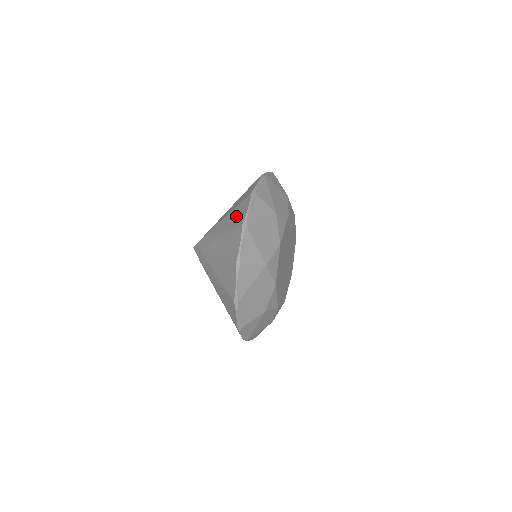
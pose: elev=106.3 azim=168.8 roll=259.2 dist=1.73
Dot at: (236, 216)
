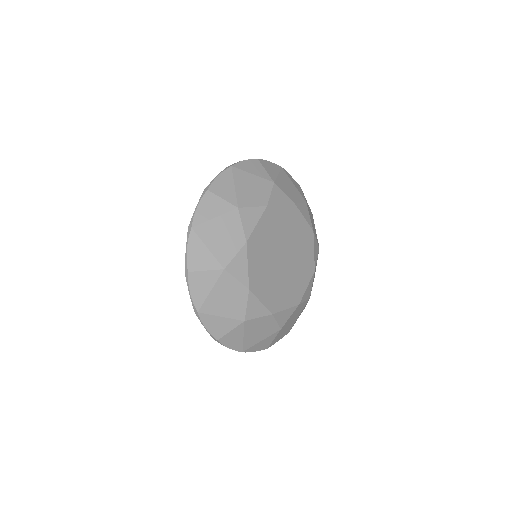
Dot at: occluded
